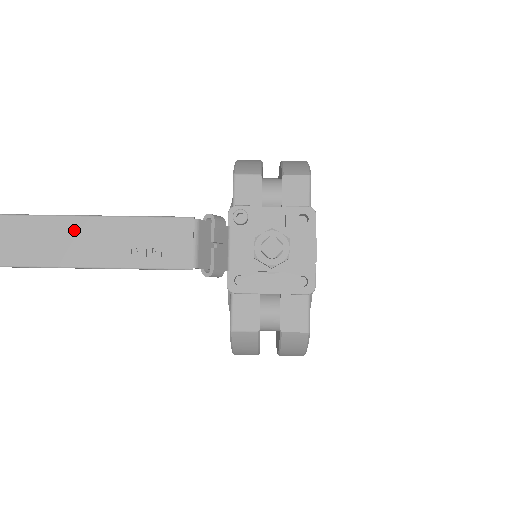
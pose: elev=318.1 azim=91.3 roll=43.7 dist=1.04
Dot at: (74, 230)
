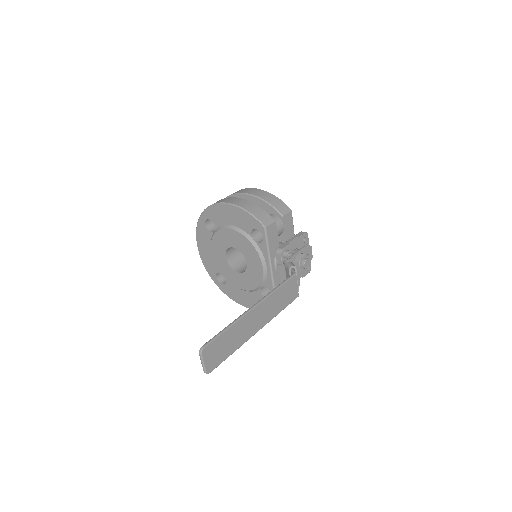
Dot at: (258, 312)
